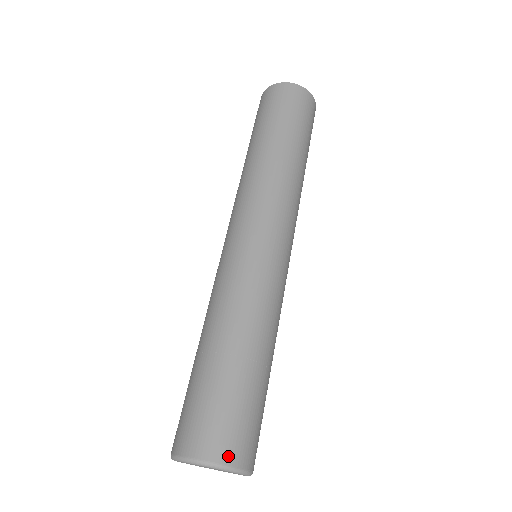
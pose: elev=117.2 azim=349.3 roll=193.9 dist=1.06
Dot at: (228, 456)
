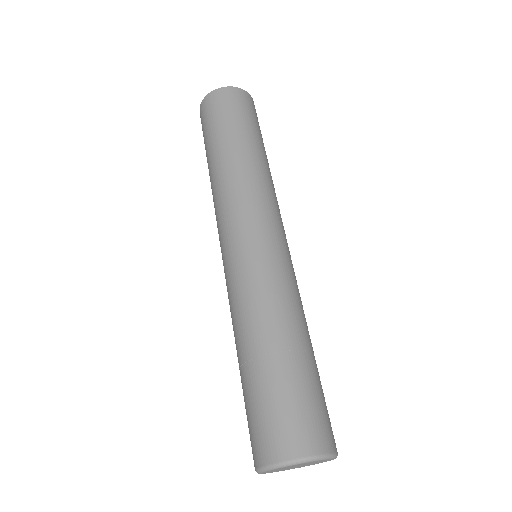
Dot at: (285, 451)
